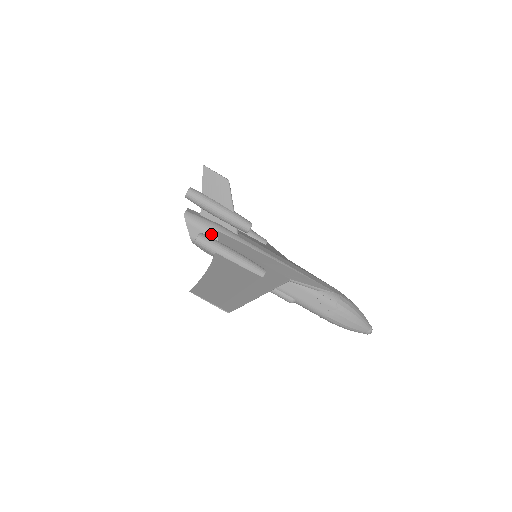
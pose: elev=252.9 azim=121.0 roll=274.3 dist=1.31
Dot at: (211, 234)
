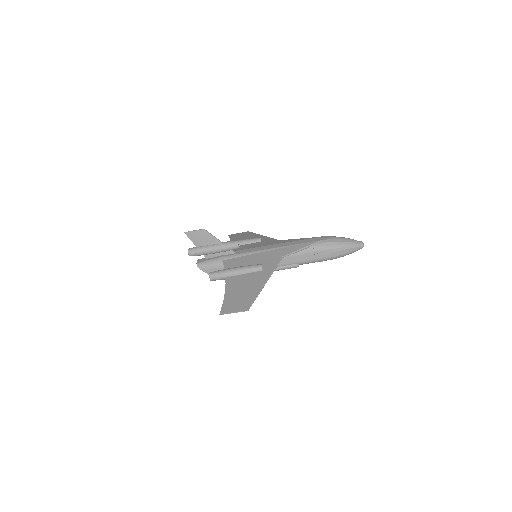
Dot at: (219, 266)
